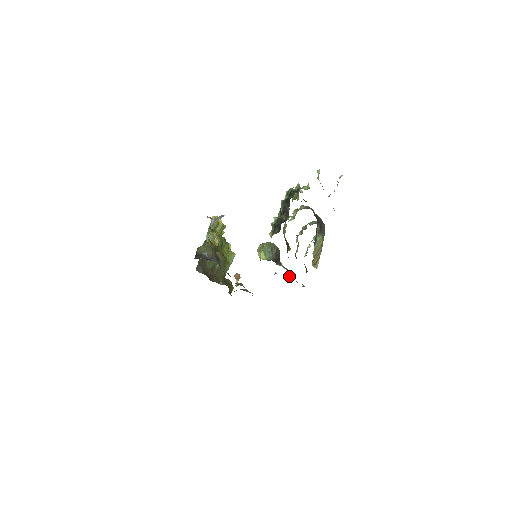
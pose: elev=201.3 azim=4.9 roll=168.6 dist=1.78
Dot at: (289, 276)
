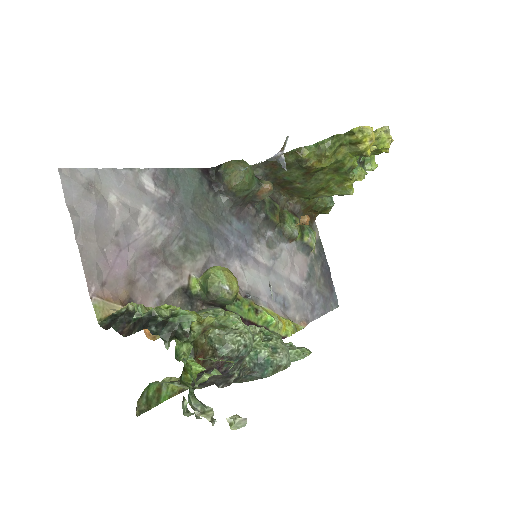
Dot at: (265, 316)
